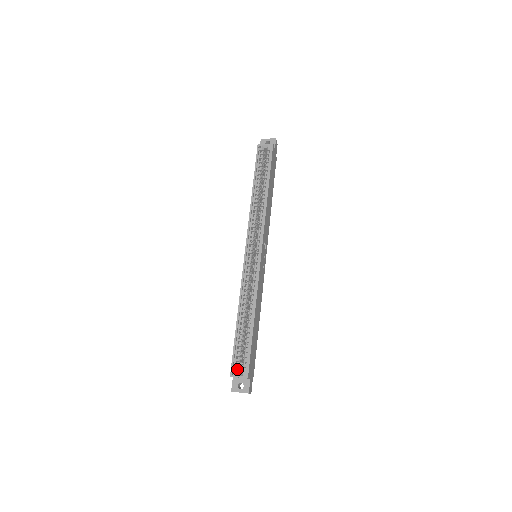
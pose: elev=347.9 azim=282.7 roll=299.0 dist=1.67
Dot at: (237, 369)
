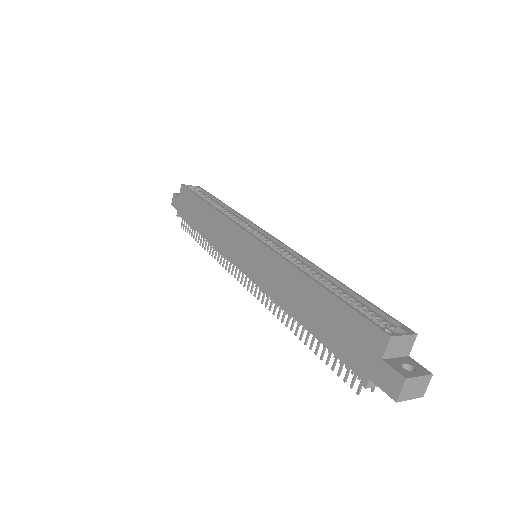
Dot at: (374, 349)
